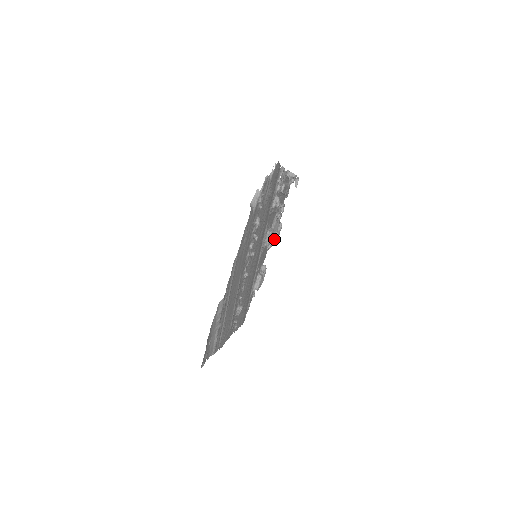
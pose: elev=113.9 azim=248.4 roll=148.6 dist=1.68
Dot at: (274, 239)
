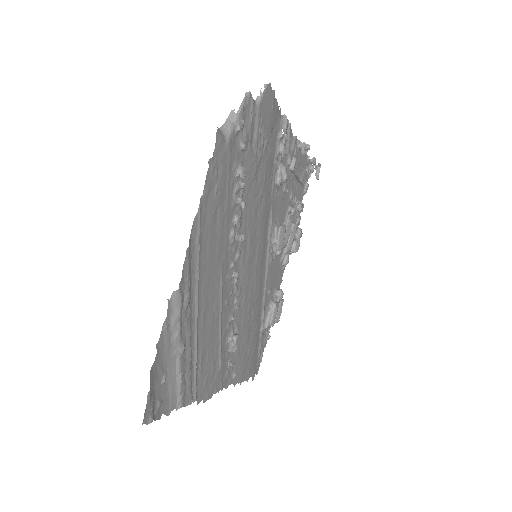
Dot at: (292, 252)
